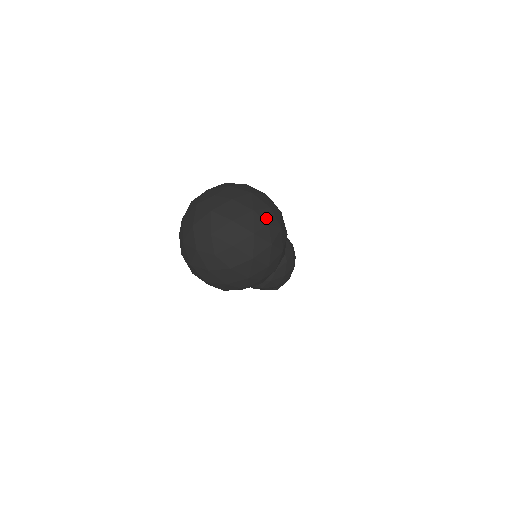
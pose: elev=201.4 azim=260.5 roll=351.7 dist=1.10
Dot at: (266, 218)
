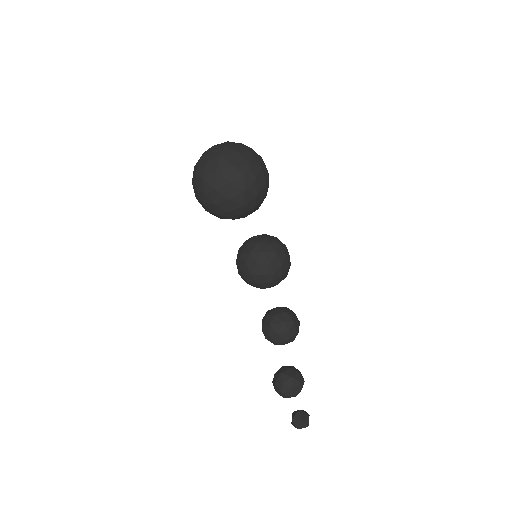
Dot at: (251, 148)
